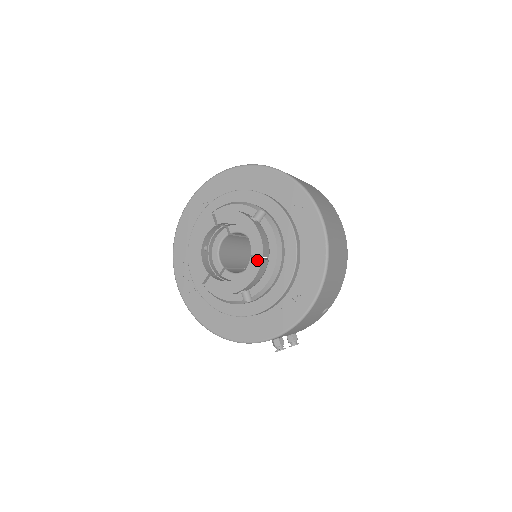
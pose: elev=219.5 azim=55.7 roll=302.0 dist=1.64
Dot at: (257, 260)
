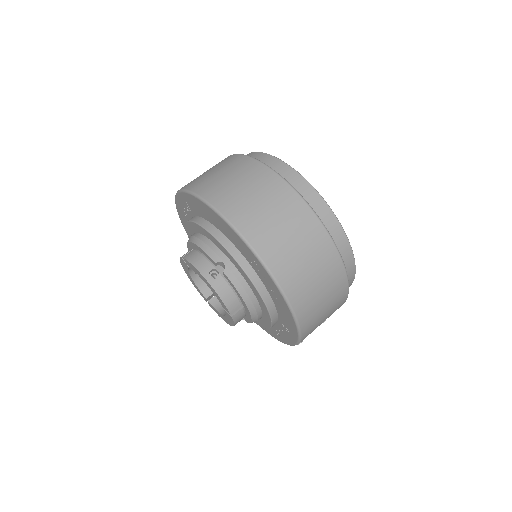
Dot at: (229, 315)
